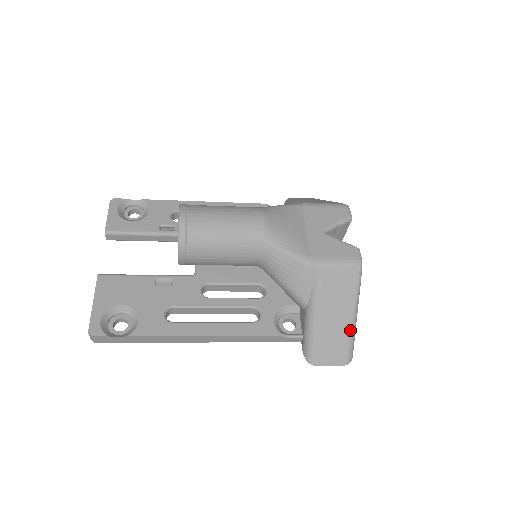
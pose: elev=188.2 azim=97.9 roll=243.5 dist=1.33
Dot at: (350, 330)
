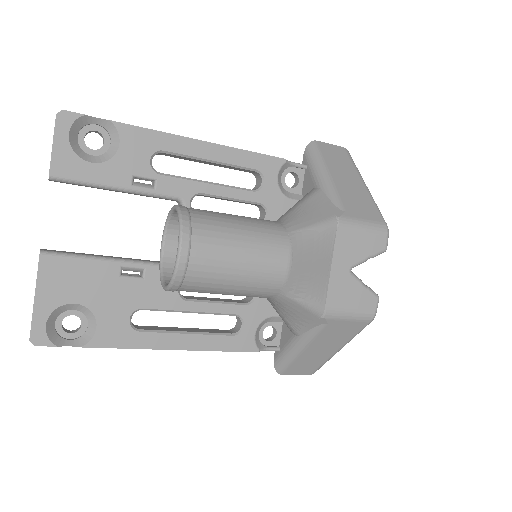
Dot at: (330, 357)
